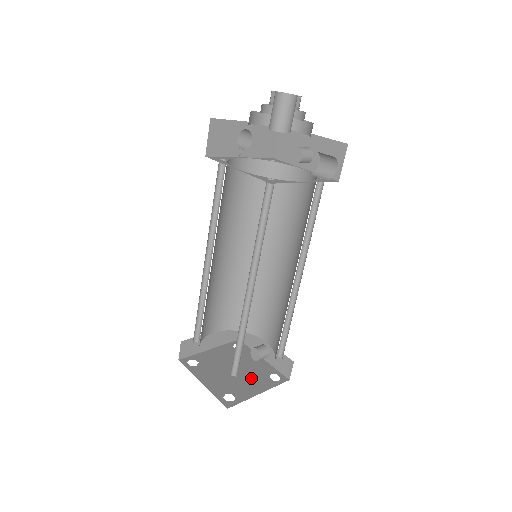
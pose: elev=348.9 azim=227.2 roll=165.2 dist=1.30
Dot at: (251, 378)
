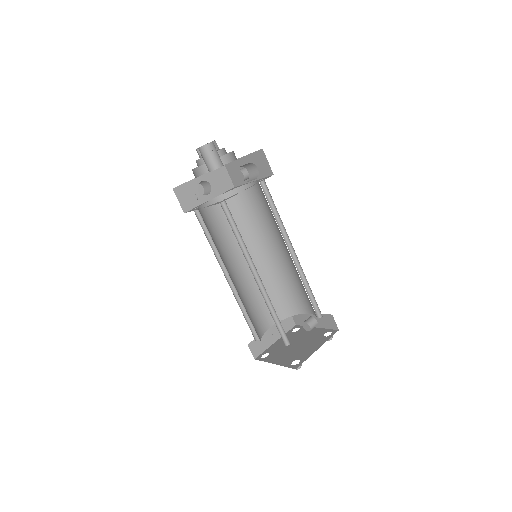
Dot at: (309, 343)
